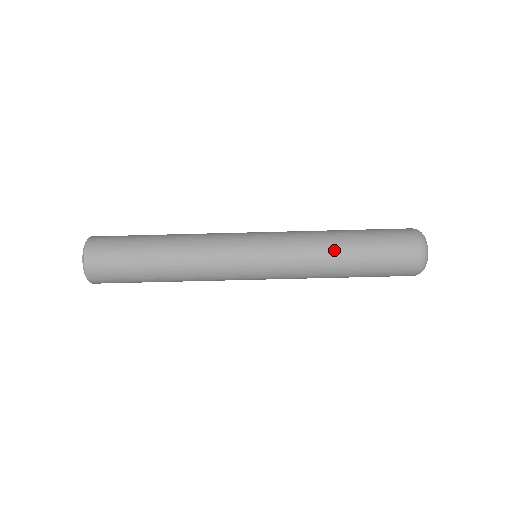
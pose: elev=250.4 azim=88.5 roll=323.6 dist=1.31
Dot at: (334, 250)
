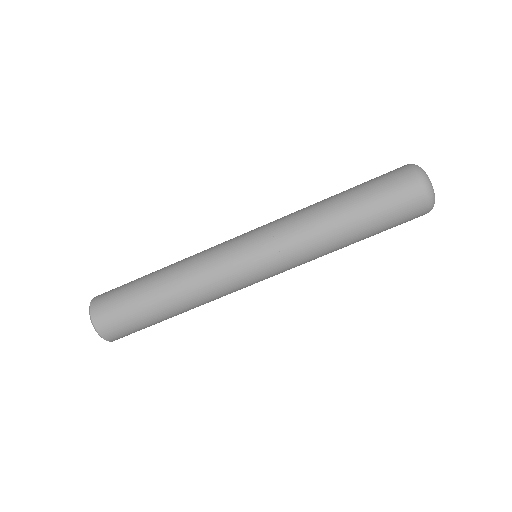
Dot at: (329, 221)
